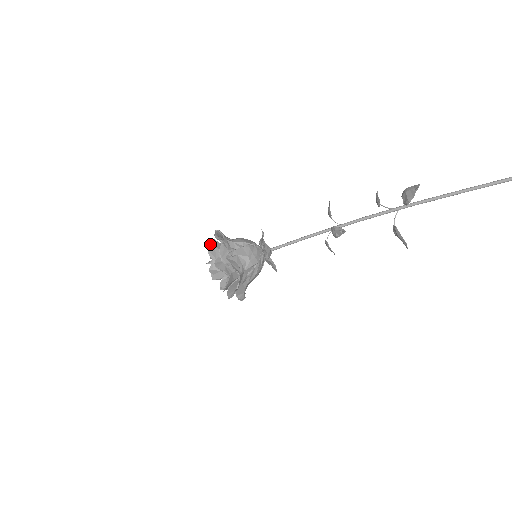
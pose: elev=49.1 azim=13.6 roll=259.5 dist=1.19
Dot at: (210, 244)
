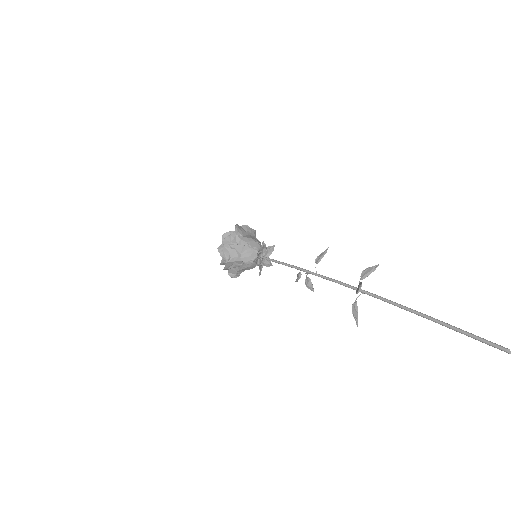
Dot at: occluded
